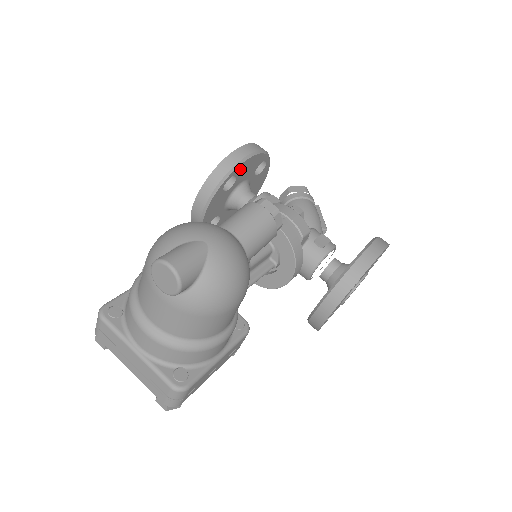
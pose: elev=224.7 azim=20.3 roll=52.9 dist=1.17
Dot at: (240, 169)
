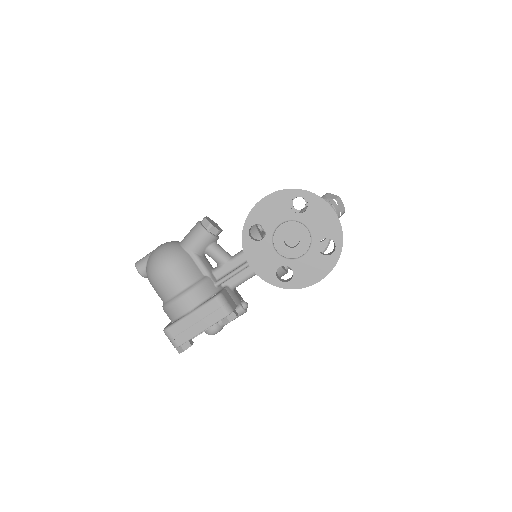
Dot at: occluded
